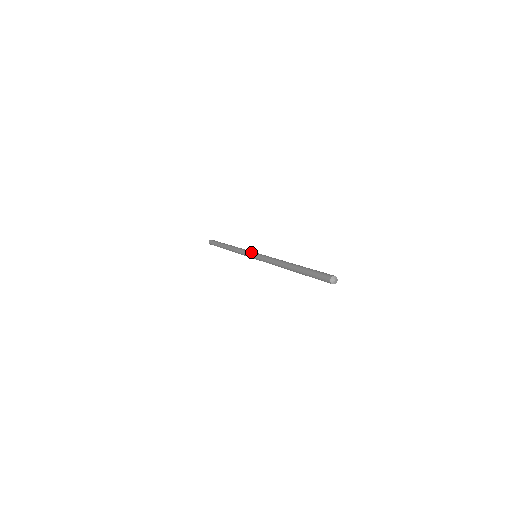
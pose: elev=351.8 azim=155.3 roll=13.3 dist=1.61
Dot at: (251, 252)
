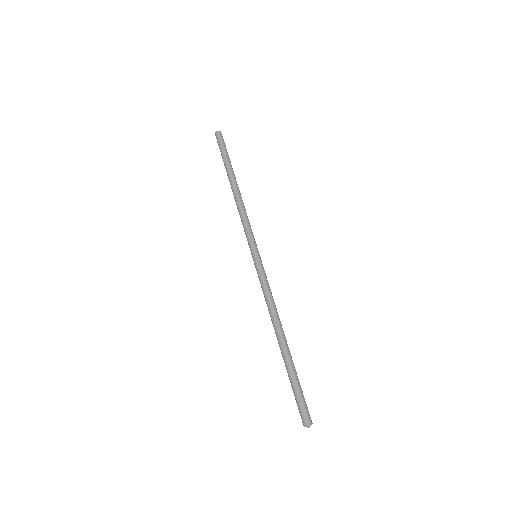
Dot at: (253, 246)
